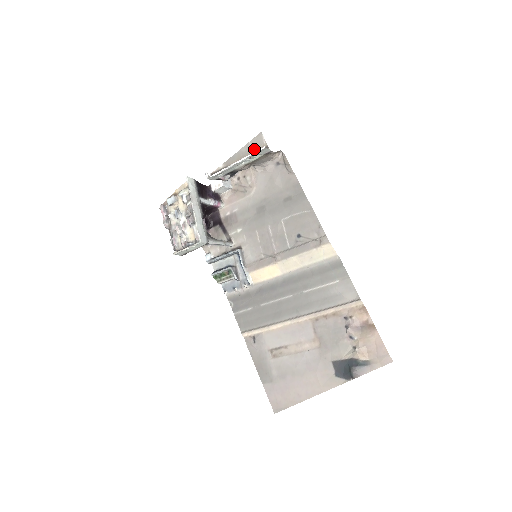
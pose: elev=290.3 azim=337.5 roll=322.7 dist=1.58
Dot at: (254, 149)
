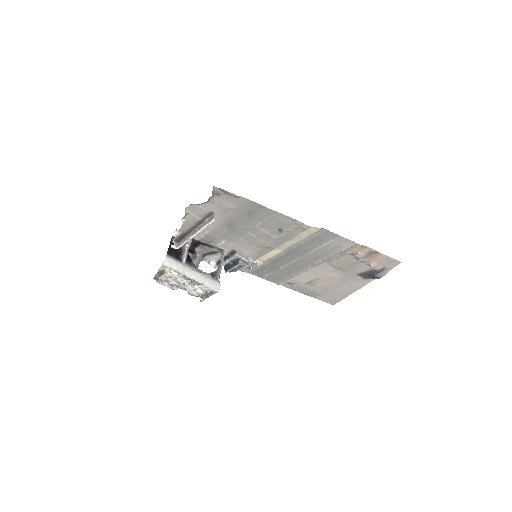
Dot at: (200, 217)
